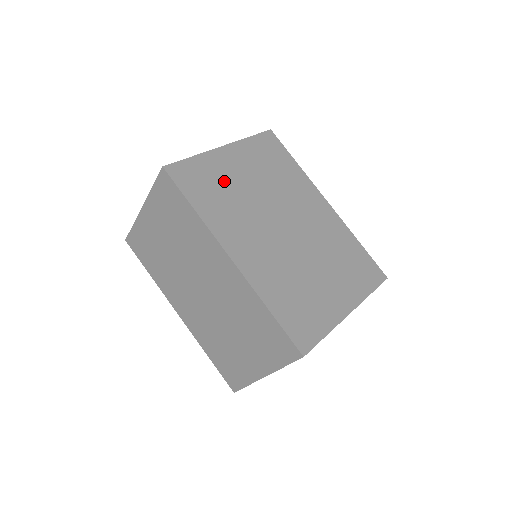
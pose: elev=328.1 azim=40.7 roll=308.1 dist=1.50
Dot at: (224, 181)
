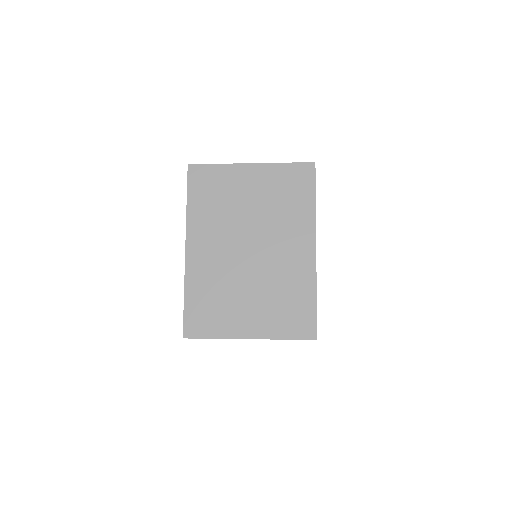
Dot at: (228, 192)
